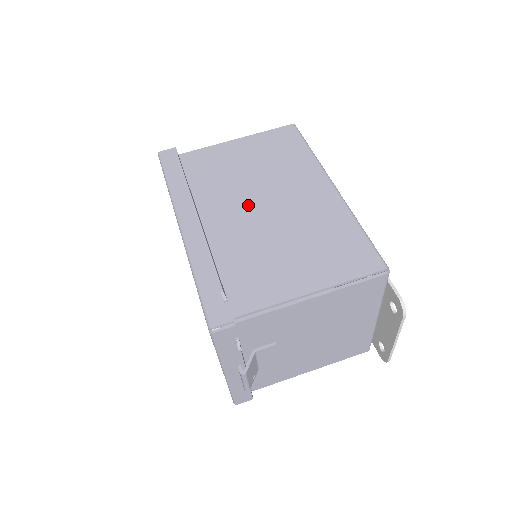
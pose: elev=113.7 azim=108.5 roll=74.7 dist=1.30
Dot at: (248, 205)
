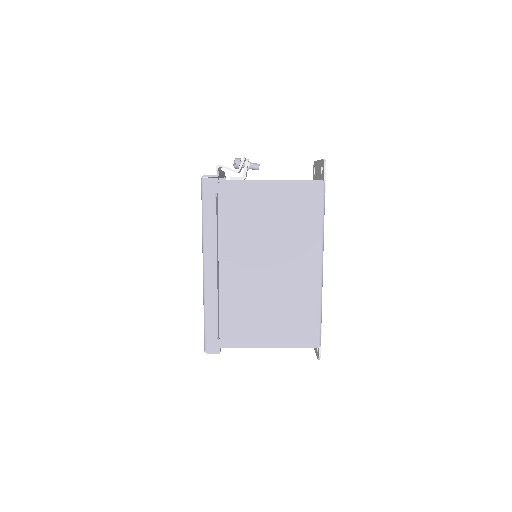
Dot at: (256, 263)
